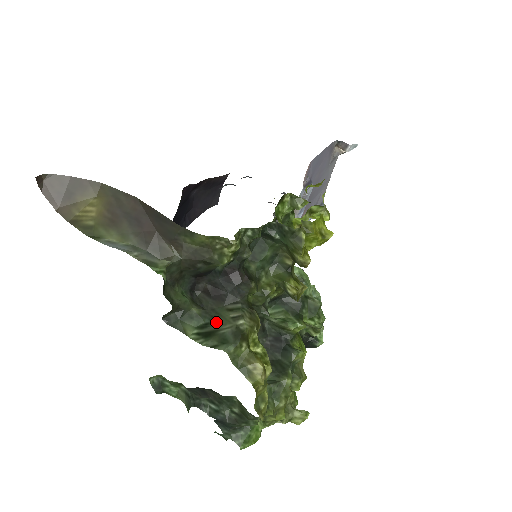
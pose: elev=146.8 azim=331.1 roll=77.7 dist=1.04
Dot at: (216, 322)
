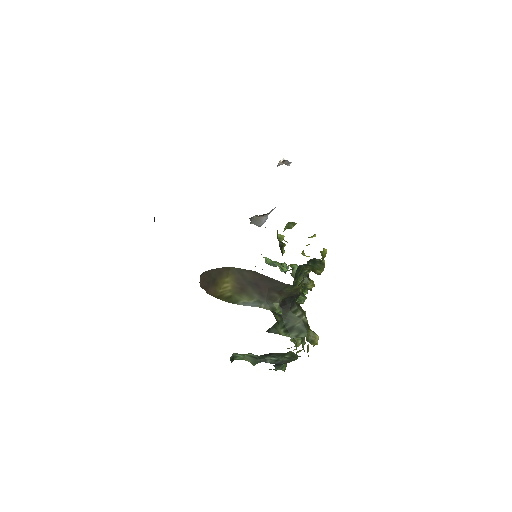
Dot at: (290, 321)
